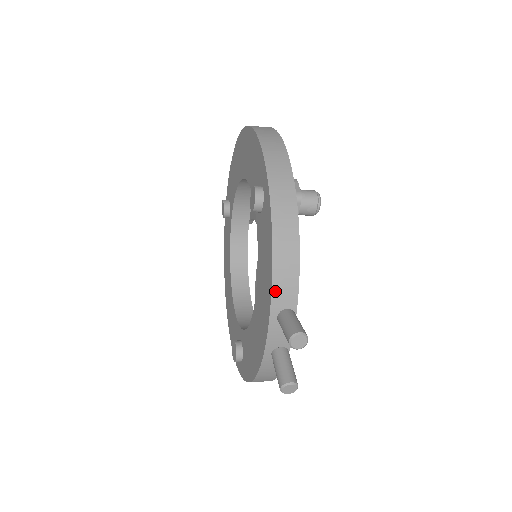
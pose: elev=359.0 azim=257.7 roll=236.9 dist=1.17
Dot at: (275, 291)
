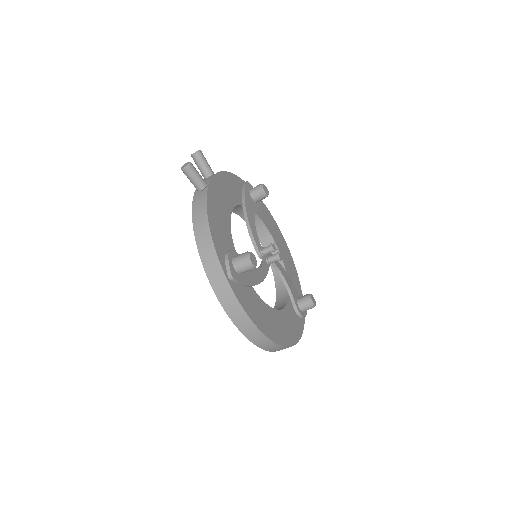
Dot at: occluded
